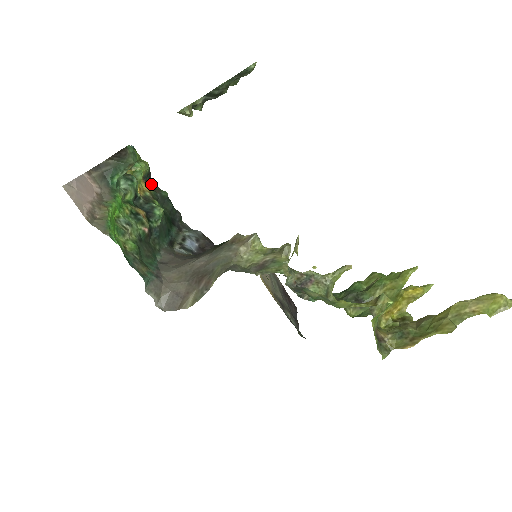
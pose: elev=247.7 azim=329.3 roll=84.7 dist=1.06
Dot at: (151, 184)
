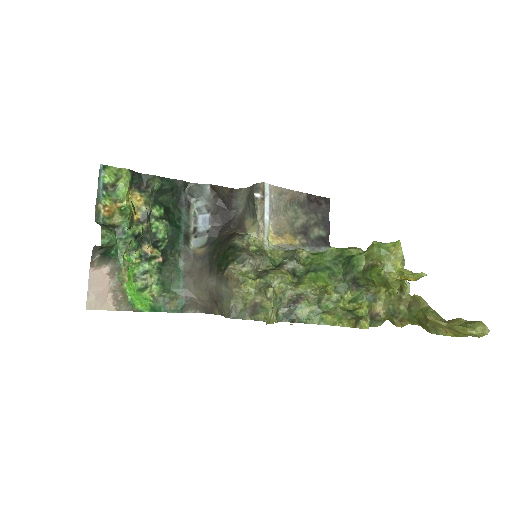
Dot at: (141, 180)
